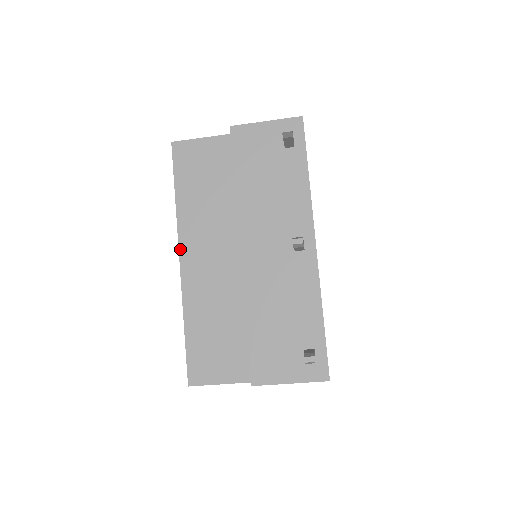
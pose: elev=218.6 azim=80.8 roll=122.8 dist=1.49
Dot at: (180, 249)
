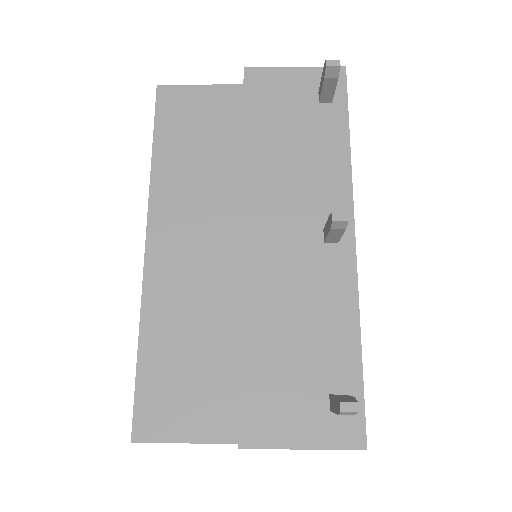
Dot at: (148, 228)
